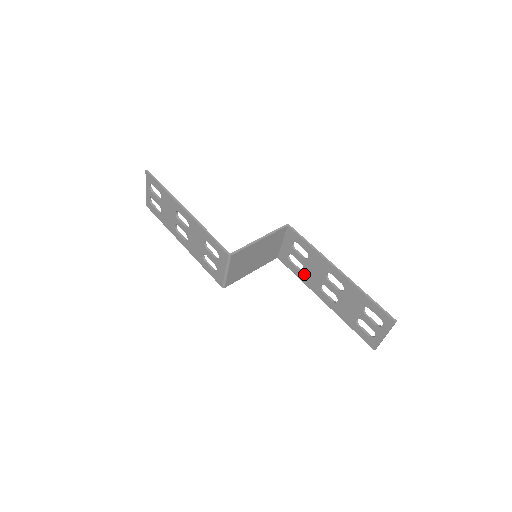
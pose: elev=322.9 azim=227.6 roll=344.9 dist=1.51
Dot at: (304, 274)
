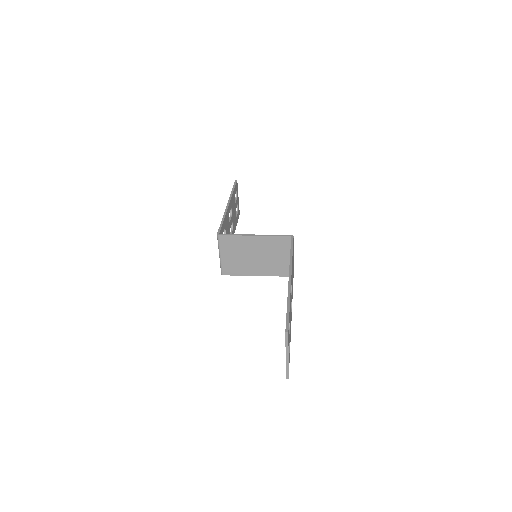
Dot at: occluded
